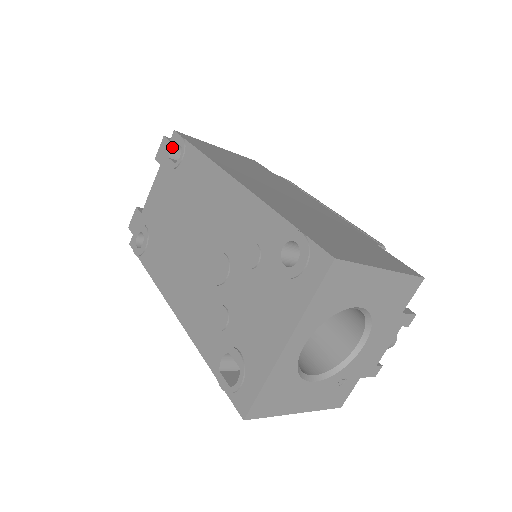
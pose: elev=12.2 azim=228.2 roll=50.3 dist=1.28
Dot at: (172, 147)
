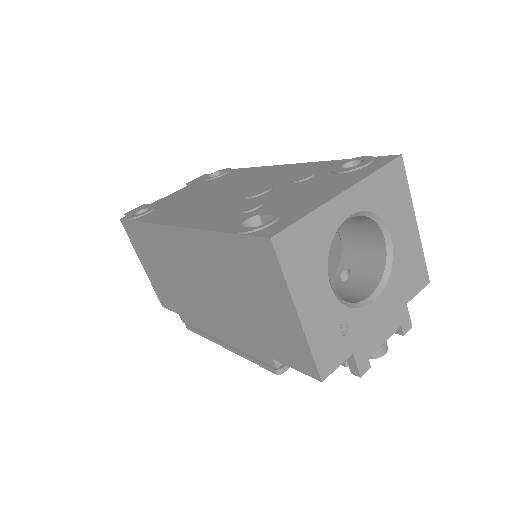
Dot at: (213, 175)
